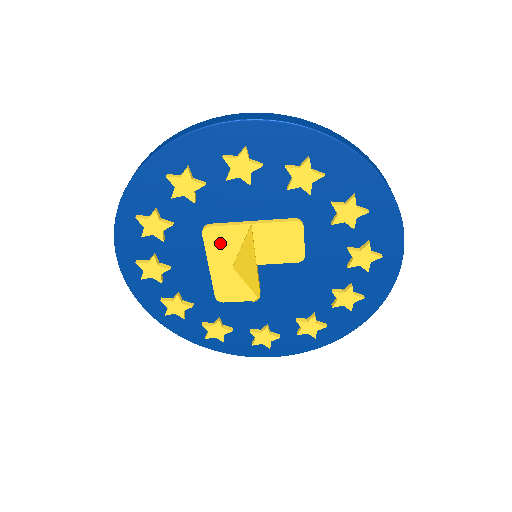
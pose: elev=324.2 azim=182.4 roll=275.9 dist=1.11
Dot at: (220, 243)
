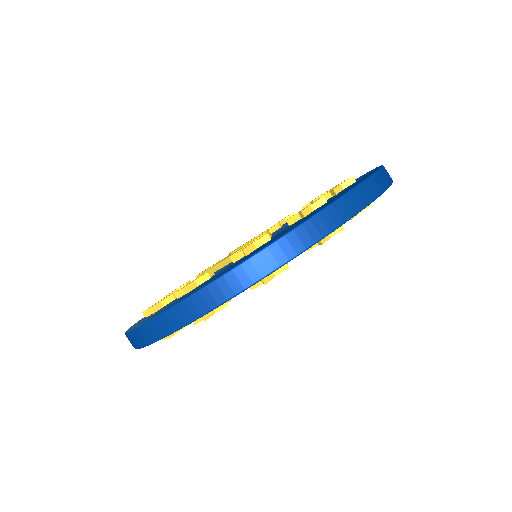
Dot at: occluded
